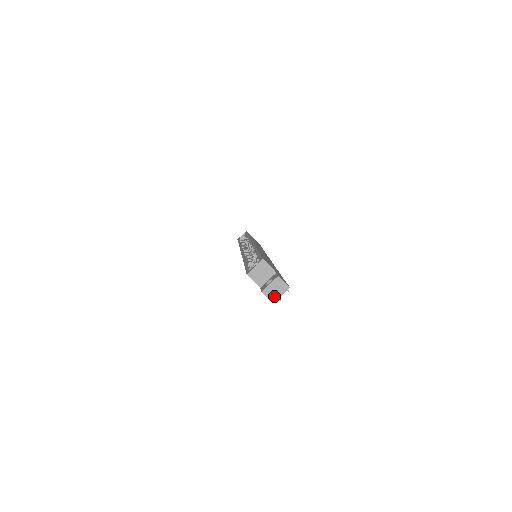
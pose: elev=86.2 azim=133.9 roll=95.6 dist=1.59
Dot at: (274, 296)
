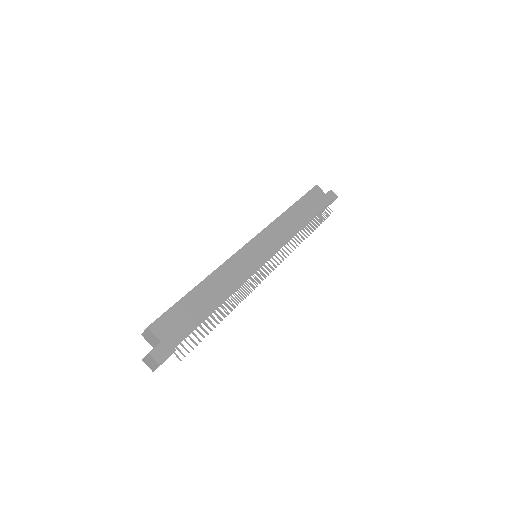
Dot at: (151, 367)
